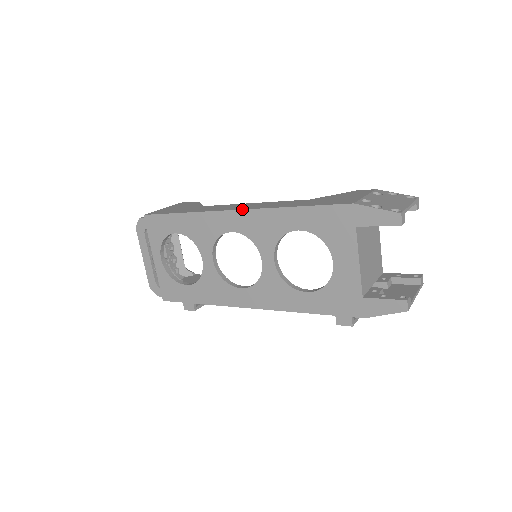
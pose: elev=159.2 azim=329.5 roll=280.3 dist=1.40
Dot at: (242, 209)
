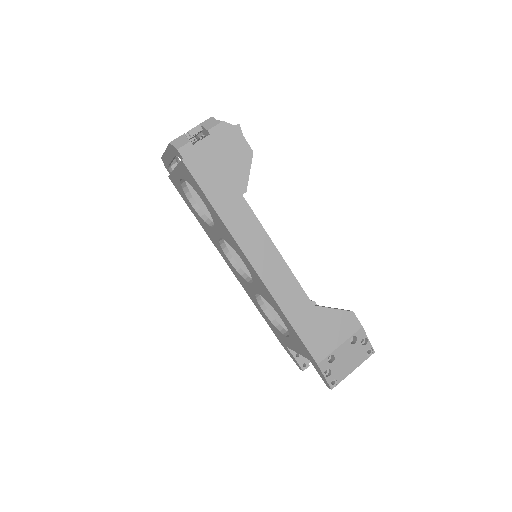
Dot at: (259, 277)
